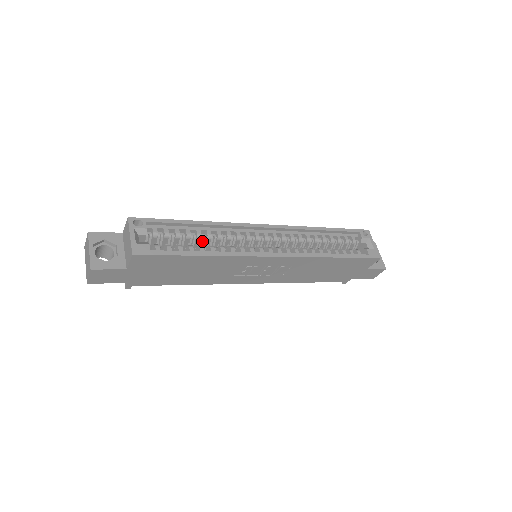
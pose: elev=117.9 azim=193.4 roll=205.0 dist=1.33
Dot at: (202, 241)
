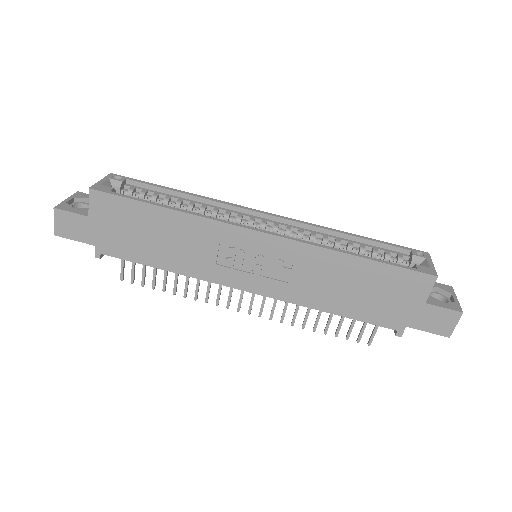
Dot at: occluded
